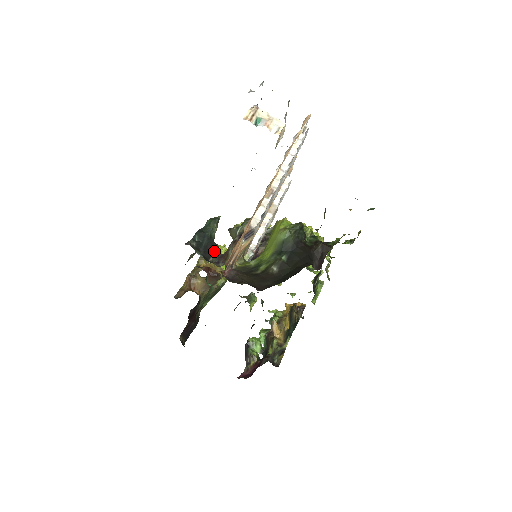
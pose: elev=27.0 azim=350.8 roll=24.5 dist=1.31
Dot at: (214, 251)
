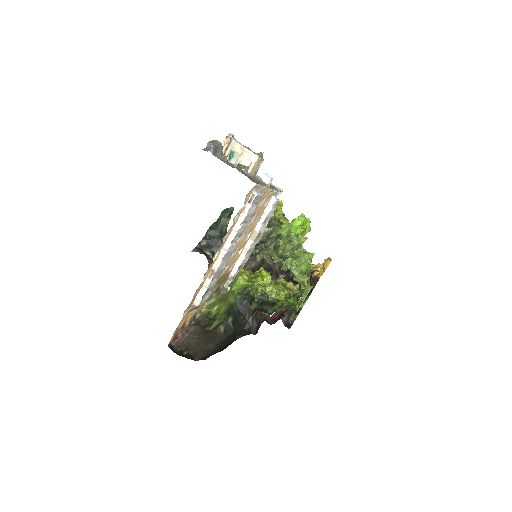
Dot at: occluded
